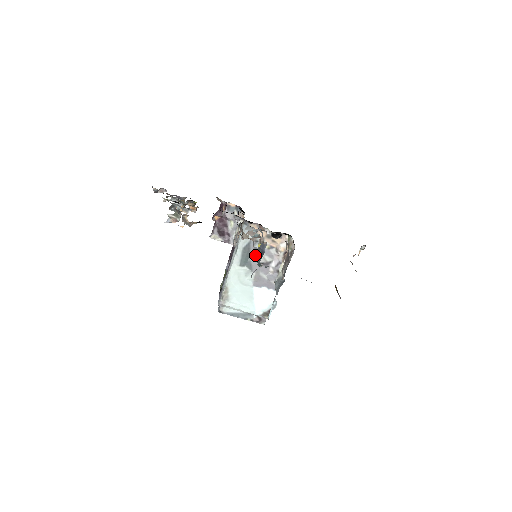
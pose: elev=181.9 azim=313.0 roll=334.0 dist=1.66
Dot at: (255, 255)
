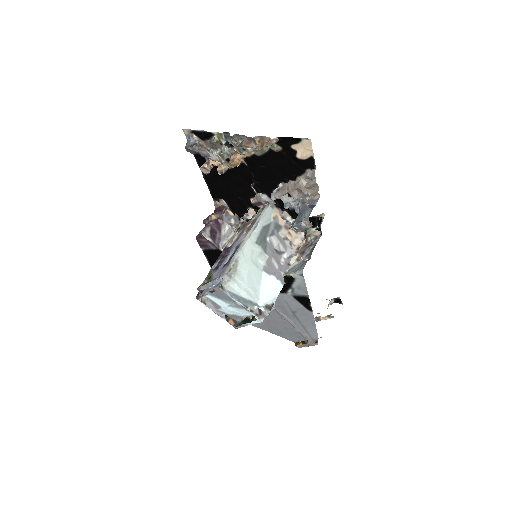
Dot at: (271, 239)
